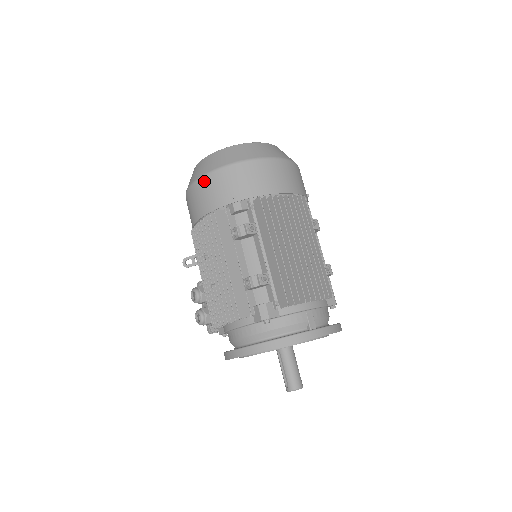
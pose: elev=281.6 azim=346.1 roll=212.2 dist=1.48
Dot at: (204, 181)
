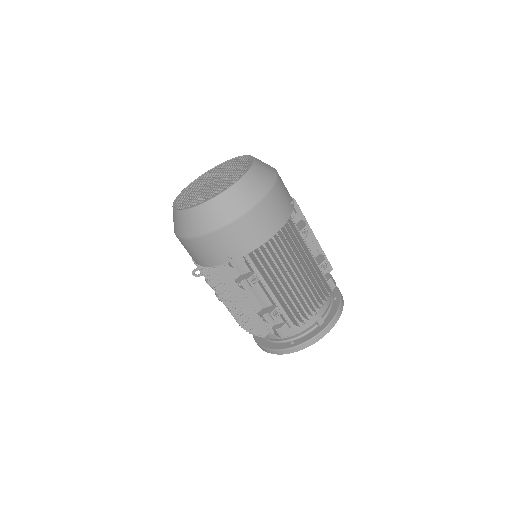
Dot at: (194, 243)
